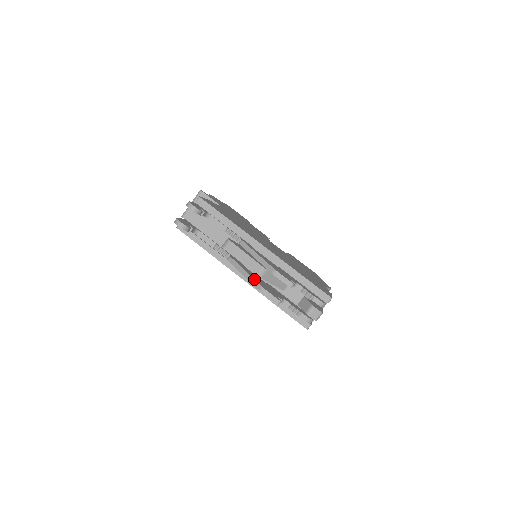
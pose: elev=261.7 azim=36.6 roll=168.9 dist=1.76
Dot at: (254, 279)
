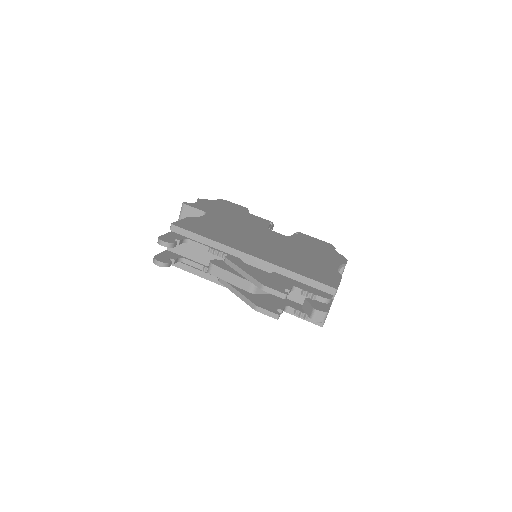
Dot at: (247, 298)
